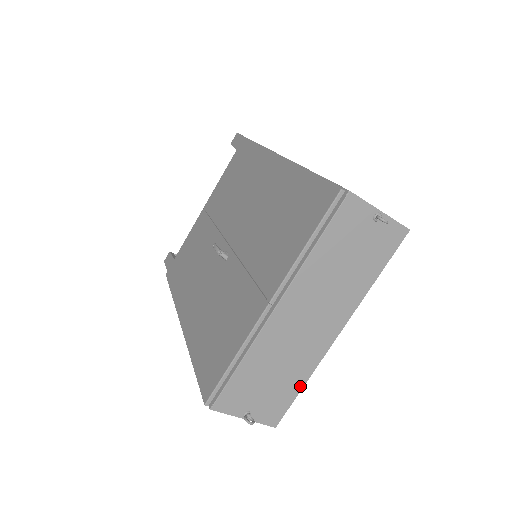
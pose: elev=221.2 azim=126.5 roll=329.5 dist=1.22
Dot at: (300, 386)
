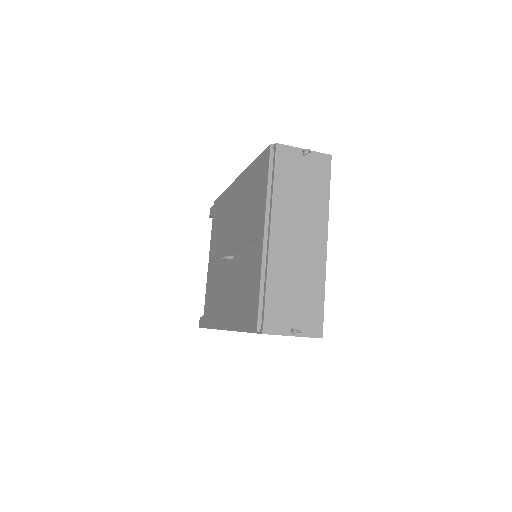
Dot at: (322, 295)
